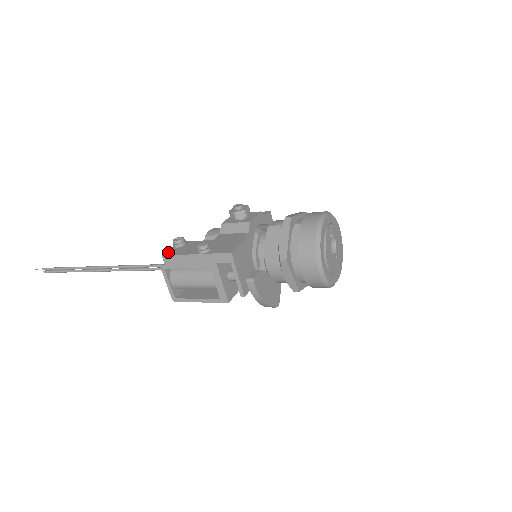
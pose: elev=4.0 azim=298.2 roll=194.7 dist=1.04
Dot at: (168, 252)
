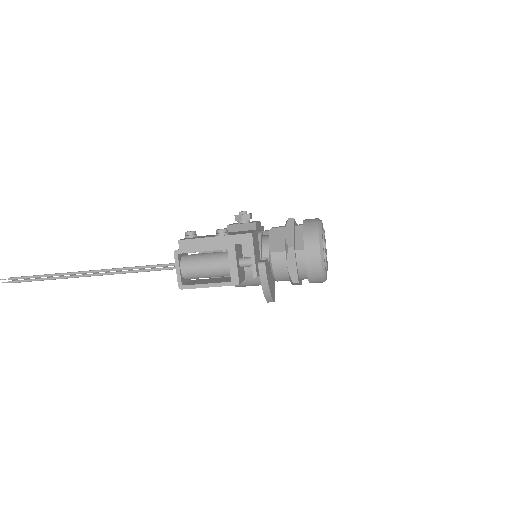
Dot at: (183, 239)
